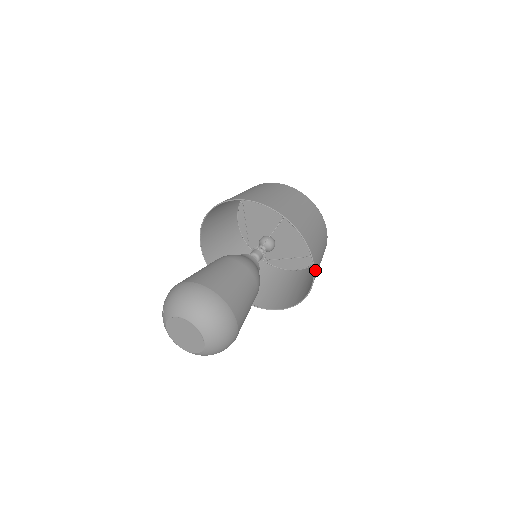
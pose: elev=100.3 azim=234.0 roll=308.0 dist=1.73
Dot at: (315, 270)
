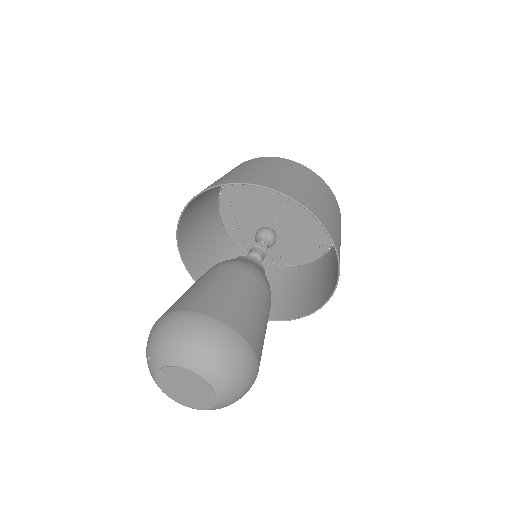
Dot at: (339, 266)
